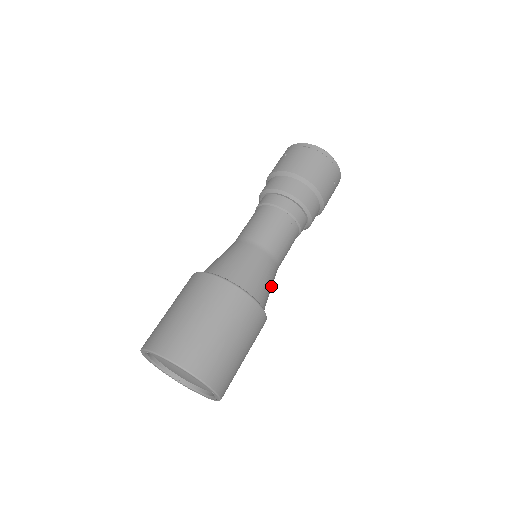
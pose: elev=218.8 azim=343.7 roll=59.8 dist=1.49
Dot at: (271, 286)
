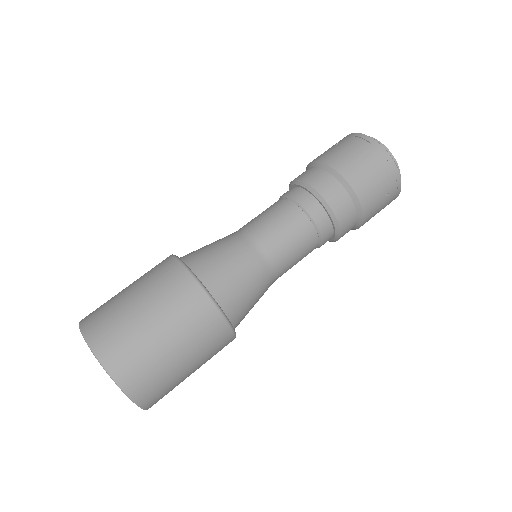
Dot at: (257, 298)
